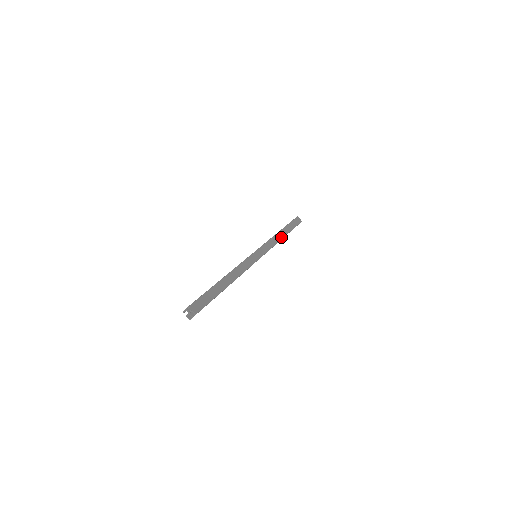
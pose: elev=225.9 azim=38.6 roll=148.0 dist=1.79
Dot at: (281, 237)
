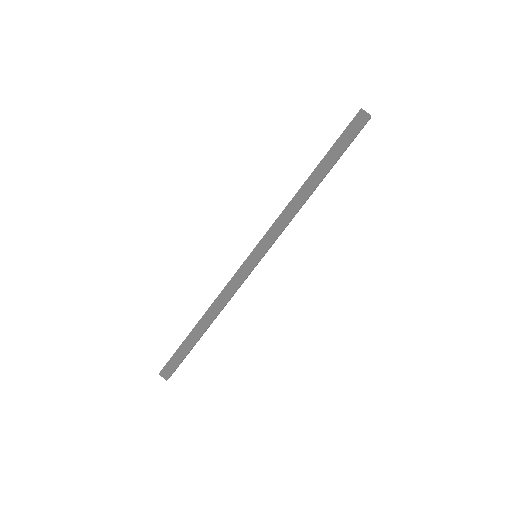
Dot at: (306, 195)
